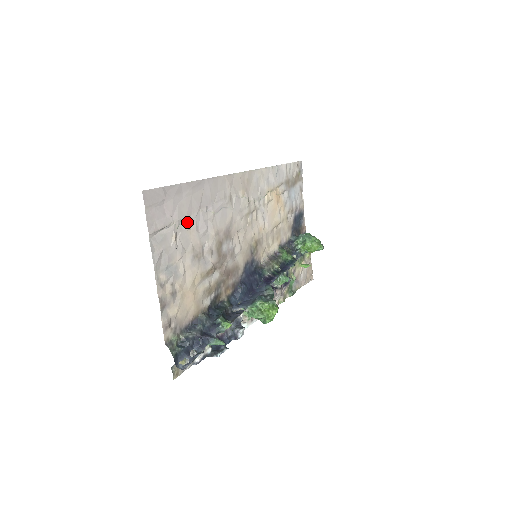
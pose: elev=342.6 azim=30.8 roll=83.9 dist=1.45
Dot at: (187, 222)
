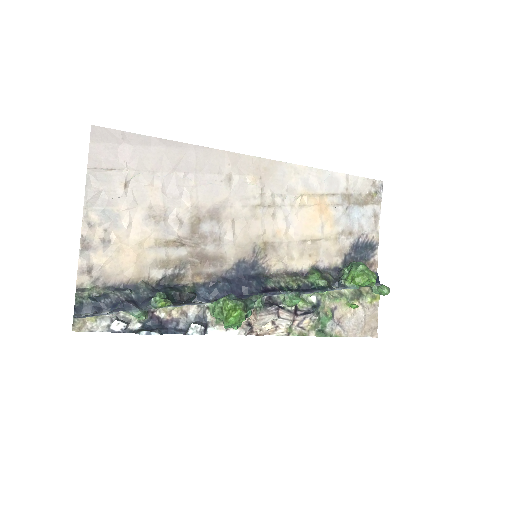
Dot at: (149, 177)
